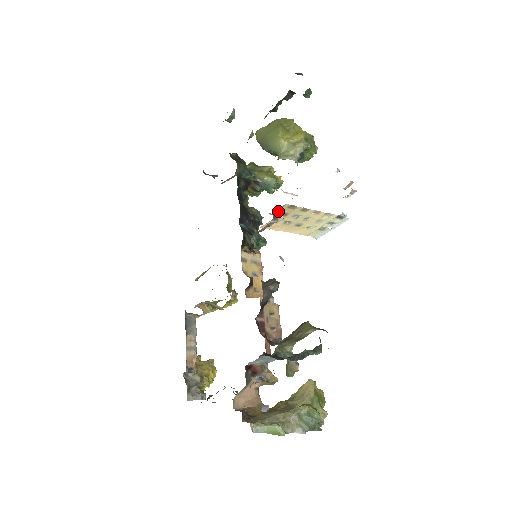
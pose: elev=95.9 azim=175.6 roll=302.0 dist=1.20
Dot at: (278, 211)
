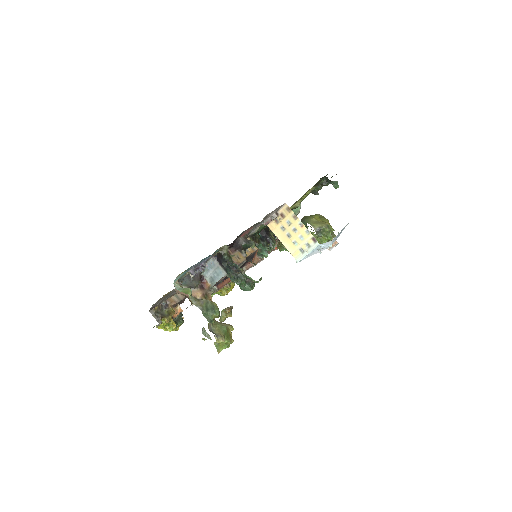
Dot at: (281, 210)
